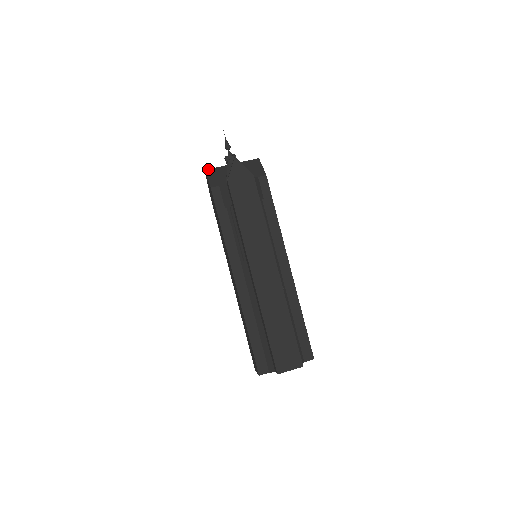
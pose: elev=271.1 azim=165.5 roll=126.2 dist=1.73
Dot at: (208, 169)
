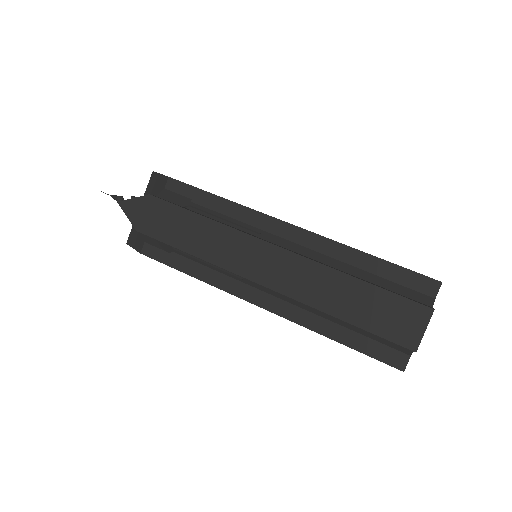
Dot at: (120, 202)
